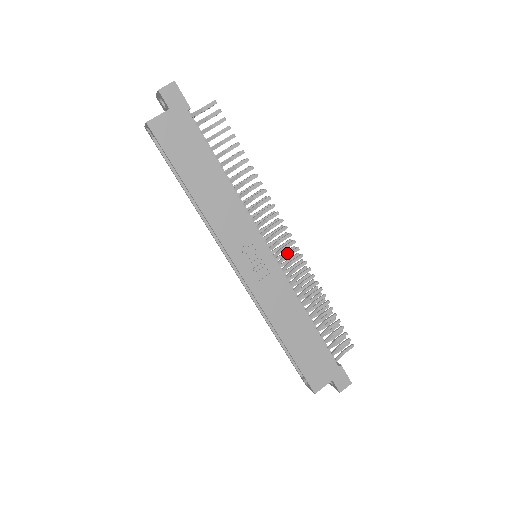
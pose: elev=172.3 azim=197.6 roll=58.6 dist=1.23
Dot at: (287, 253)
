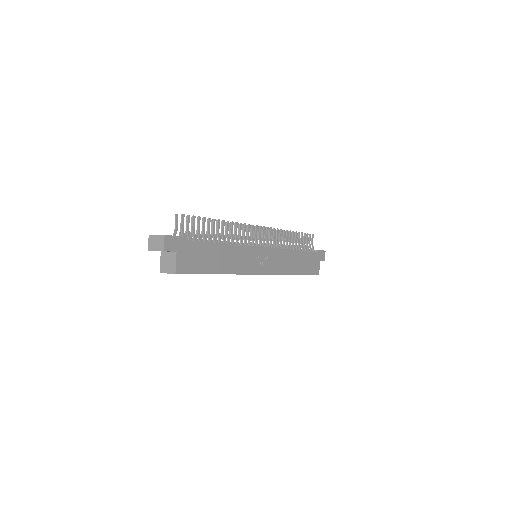
Dot at: (265, 236)
